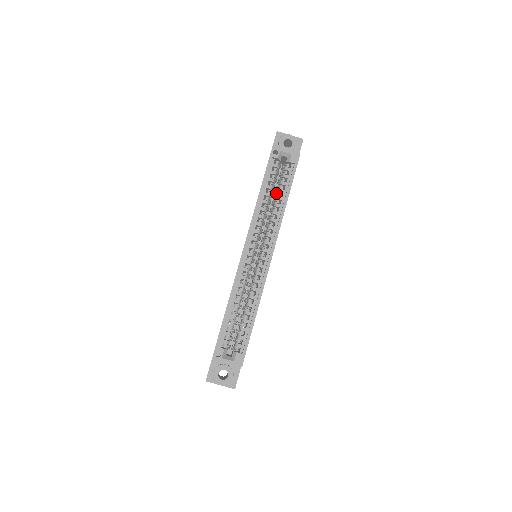
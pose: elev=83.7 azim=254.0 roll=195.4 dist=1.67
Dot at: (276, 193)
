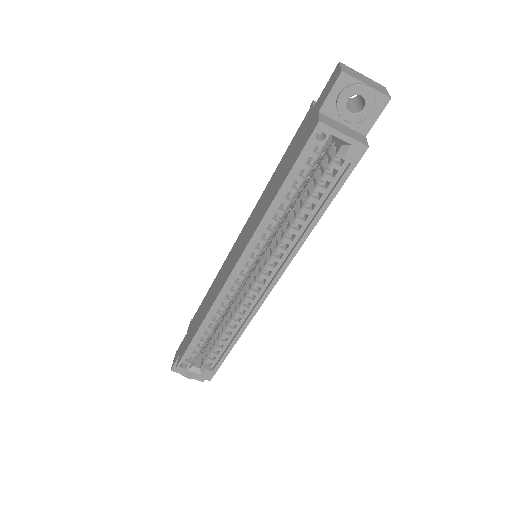
Dot at: (304, 197)
